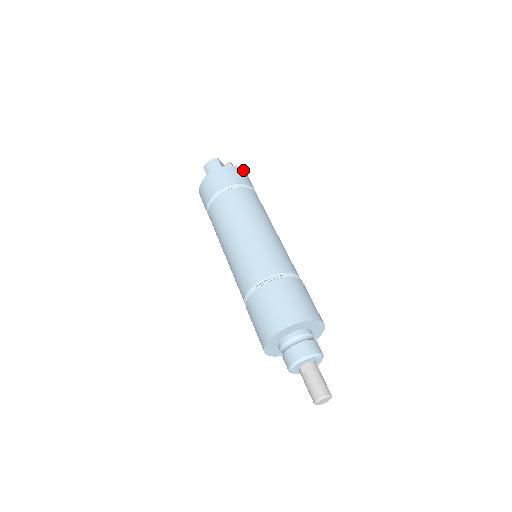
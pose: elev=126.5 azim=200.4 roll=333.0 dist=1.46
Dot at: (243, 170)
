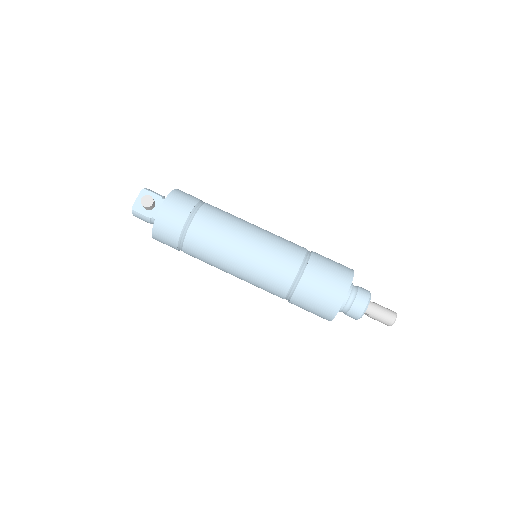
Dot at: (160, 211)
